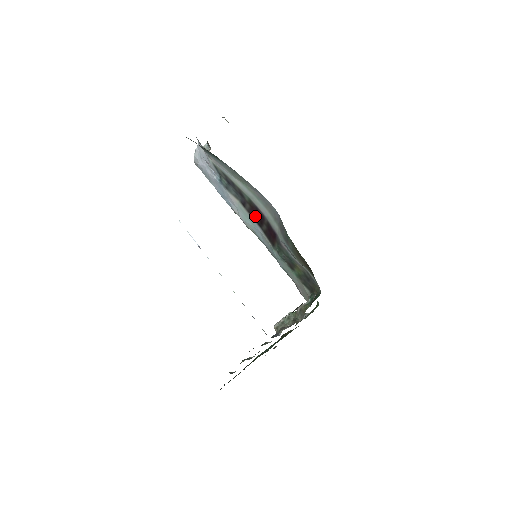
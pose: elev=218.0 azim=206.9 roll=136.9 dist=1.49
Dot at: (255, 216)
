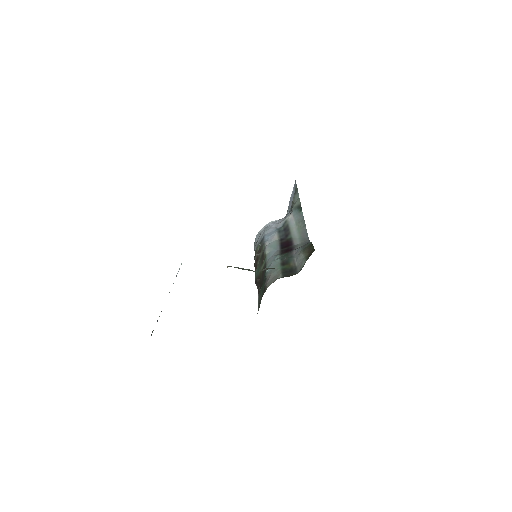
Dot at: (284, 245)
